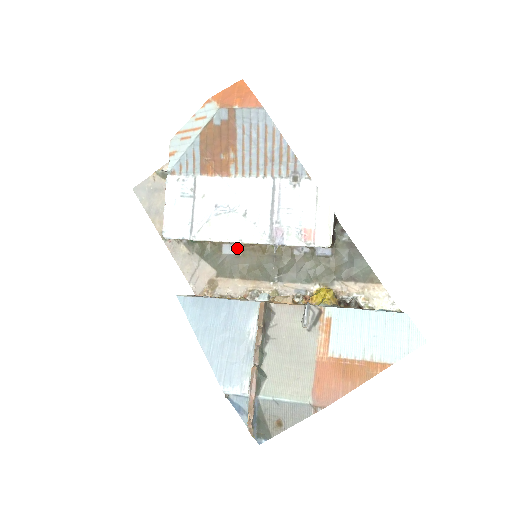
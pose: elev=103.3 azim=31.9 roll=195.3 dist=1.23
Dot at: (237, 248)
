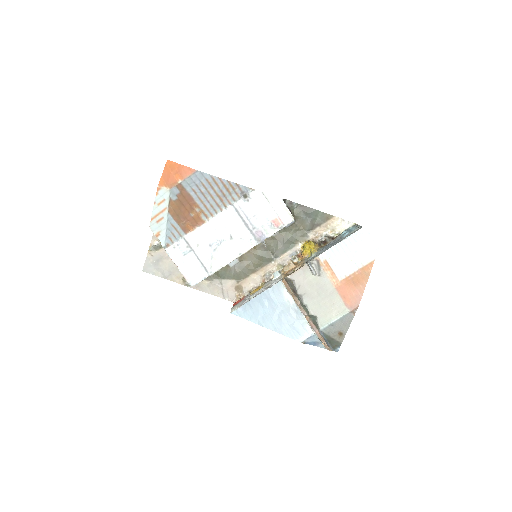
Dot at: (237, 258)
